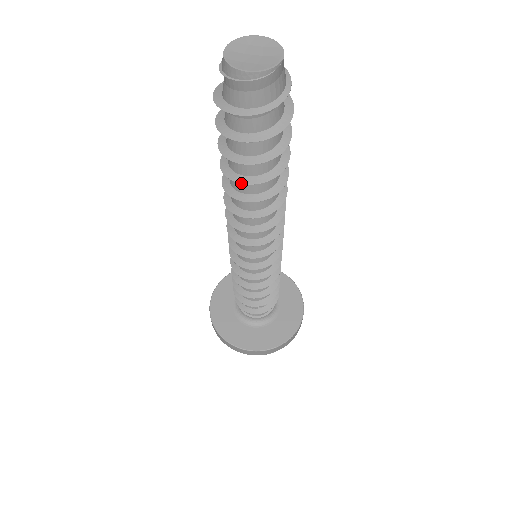
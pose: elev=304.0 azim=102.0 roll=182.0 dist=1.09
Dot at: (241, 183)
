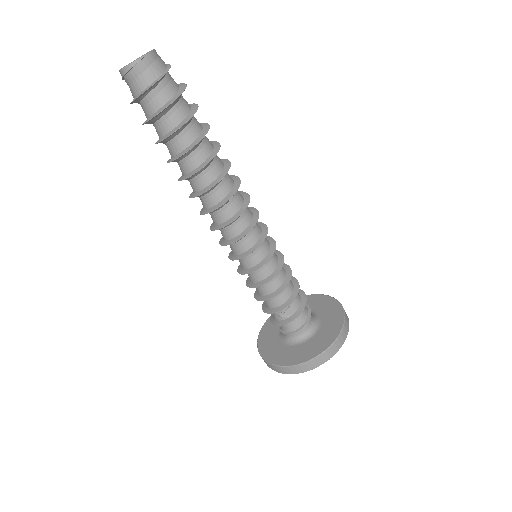
Dot at: occluded
